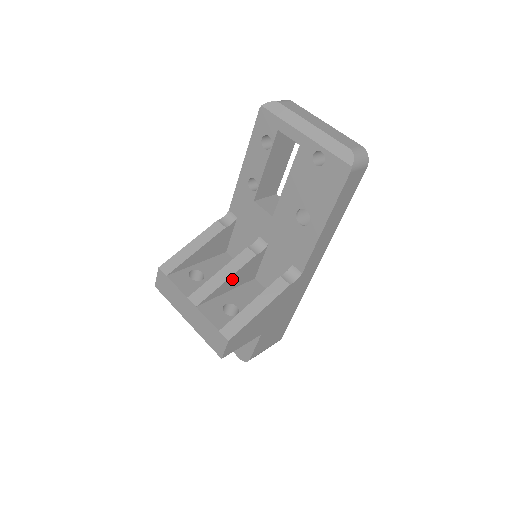
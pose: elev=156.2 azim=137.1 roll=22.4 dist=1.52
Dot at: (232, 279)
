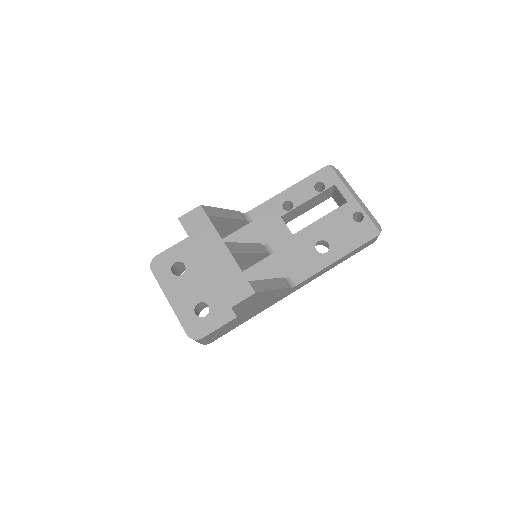
Dot at: (248, 256)
